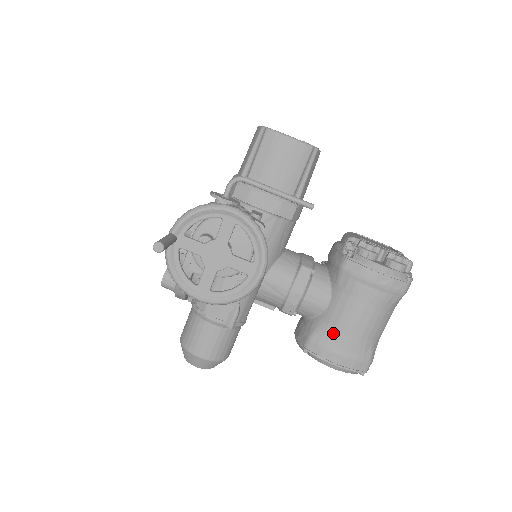
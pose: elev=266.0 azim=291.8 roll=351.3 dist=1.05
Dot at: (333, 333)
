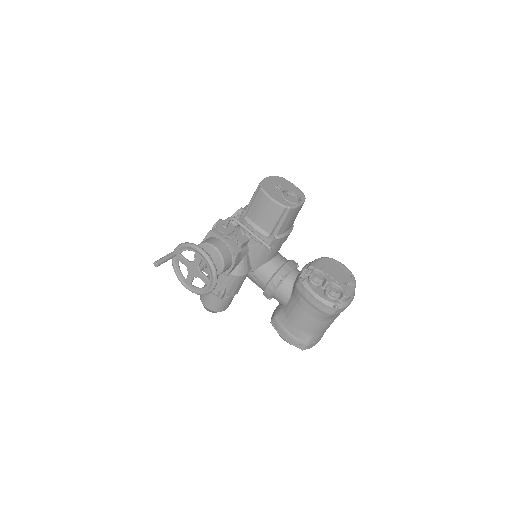
Dot at: (285, 320)
